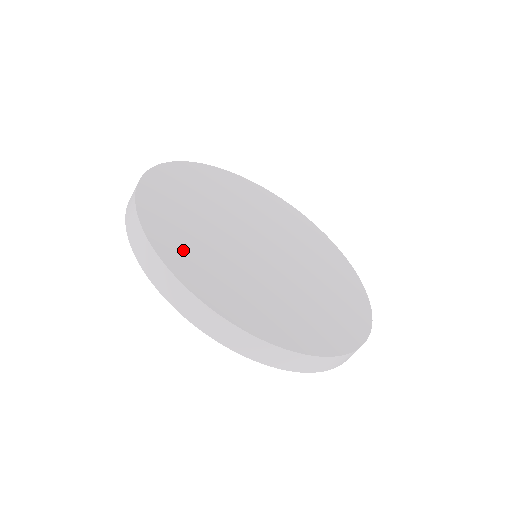
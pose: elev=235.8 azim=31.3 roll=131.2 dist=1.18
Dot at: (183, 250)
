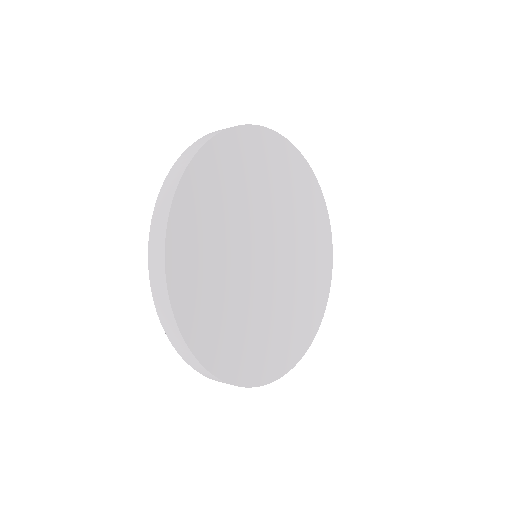
Dot at: (250, 359)
